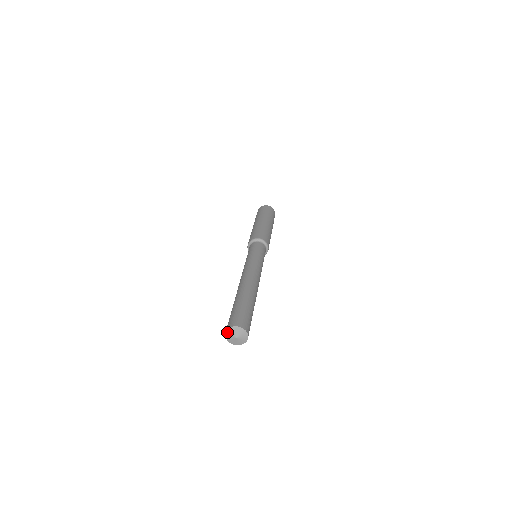
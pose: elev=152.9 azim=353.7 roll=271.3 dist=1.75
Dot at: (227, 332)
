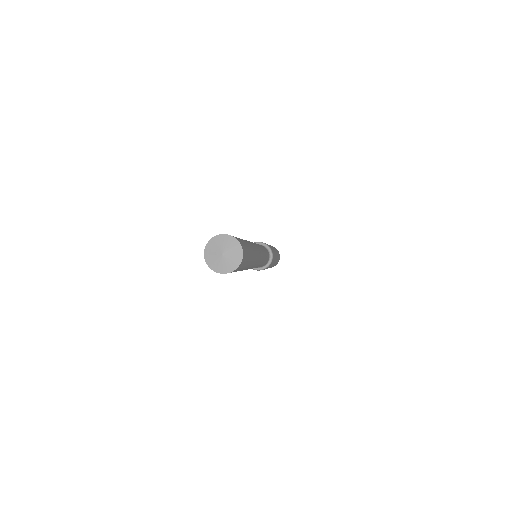
Dot at: (208, 262)
